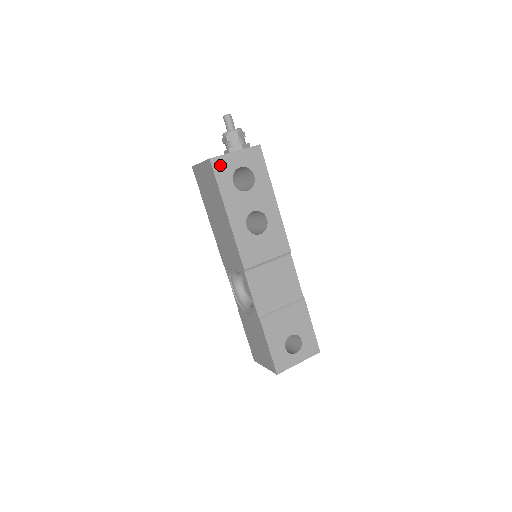
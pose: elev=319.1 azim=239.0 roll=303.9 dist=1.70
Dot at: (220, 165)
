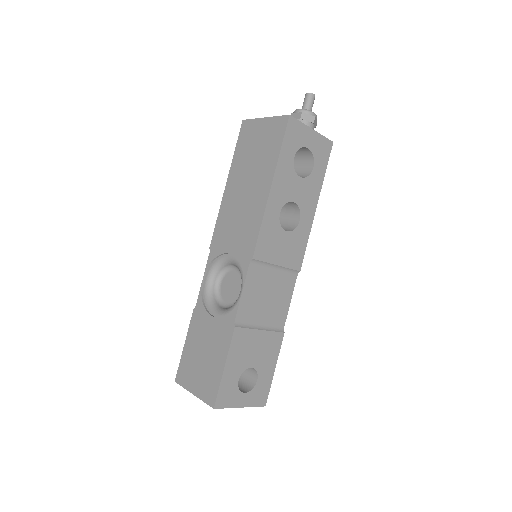
Dot at: (294, 130)
